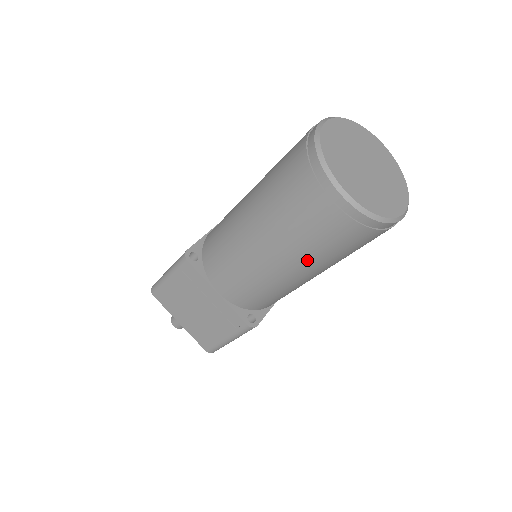
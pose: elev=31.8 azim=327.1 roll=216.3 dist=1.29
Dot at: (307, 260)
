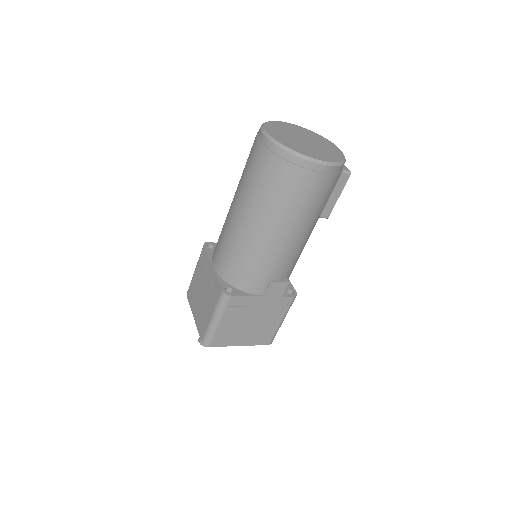
Dot at: (254, 205)
